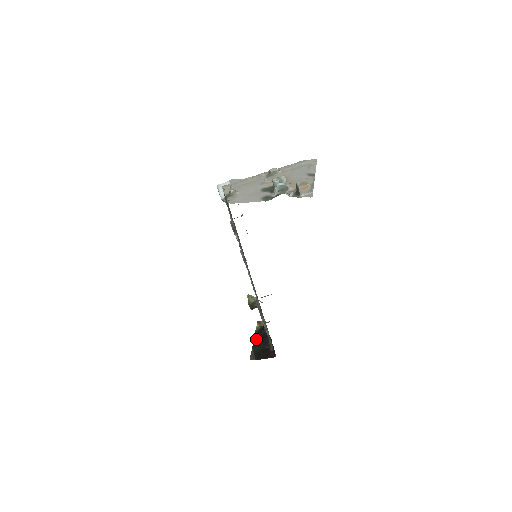
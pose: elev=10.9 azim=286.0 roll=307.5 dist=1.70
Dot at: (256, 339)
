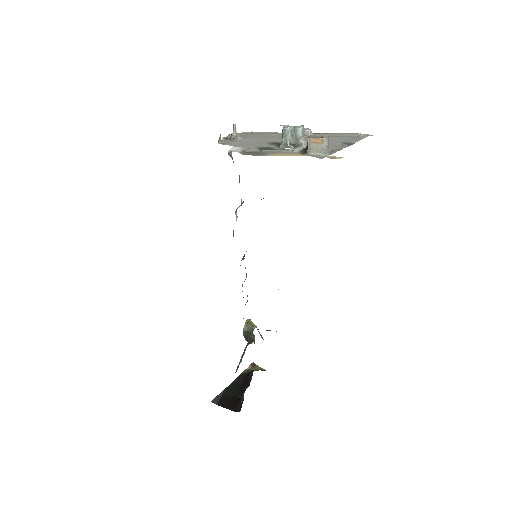
Dot at: (236, 382)
